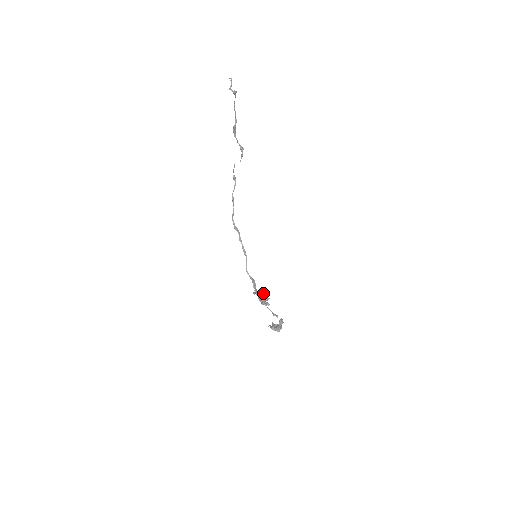
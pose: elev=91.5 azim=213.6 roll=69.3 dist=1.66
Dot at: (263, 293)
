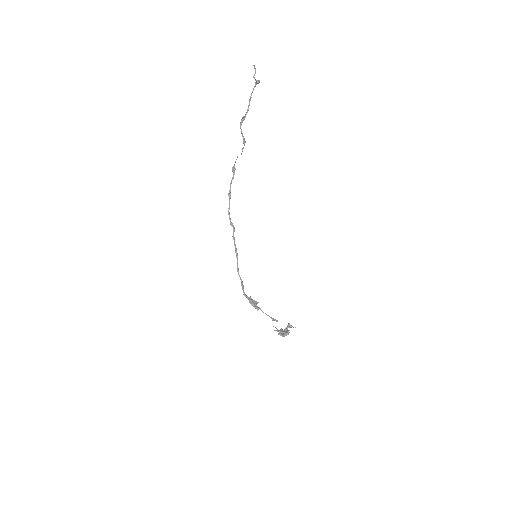
Dot at: (250, 296)
